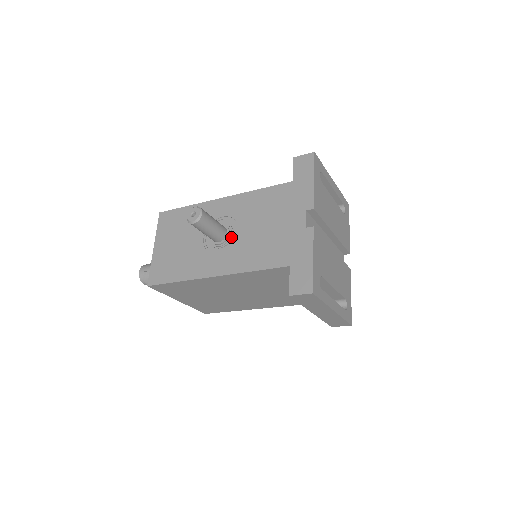
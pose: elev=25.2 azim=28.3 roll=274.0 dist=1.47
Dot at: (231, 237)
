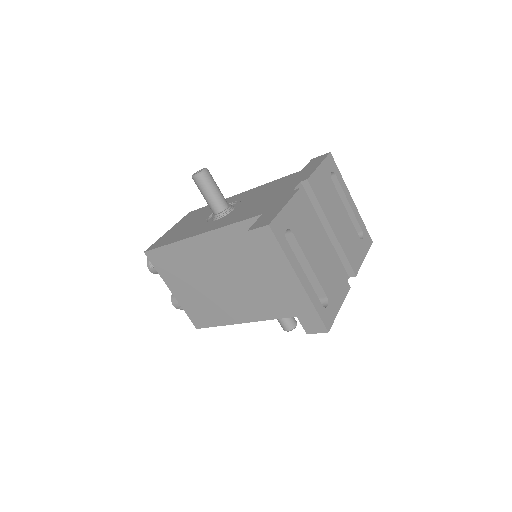
Dot at: (230, 211)
